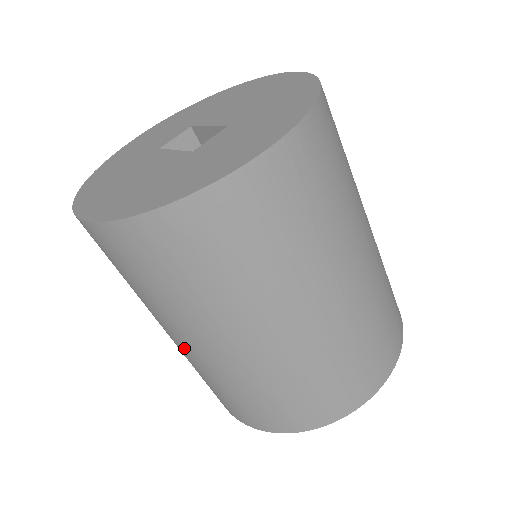
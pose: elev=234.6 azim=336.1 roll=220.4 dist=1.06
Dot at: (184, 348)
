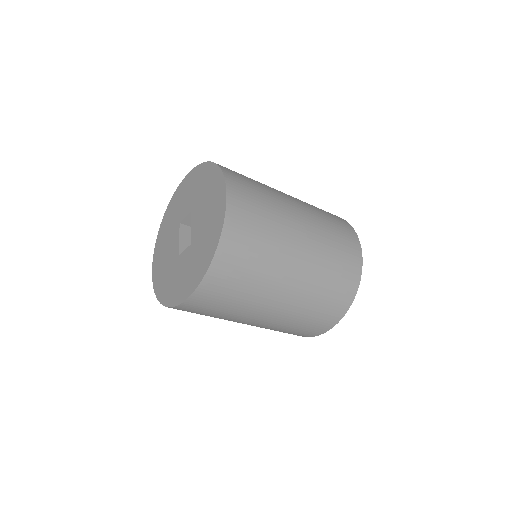
Dot at: occluded
